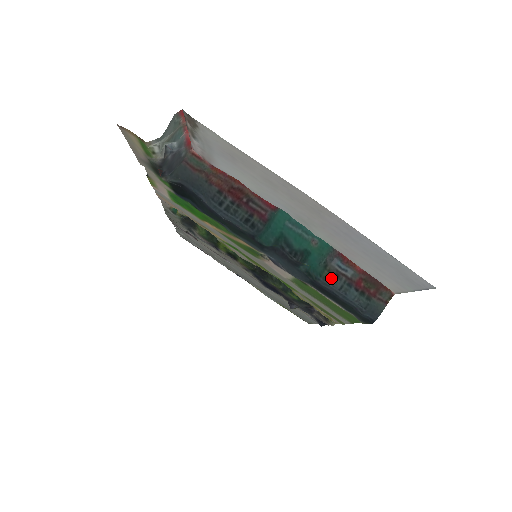
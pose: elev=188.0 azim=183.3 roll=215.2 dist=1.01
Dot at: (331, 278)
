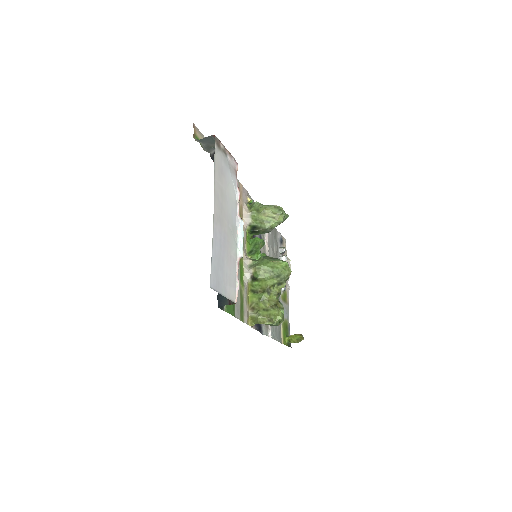
Dot at: occluded
